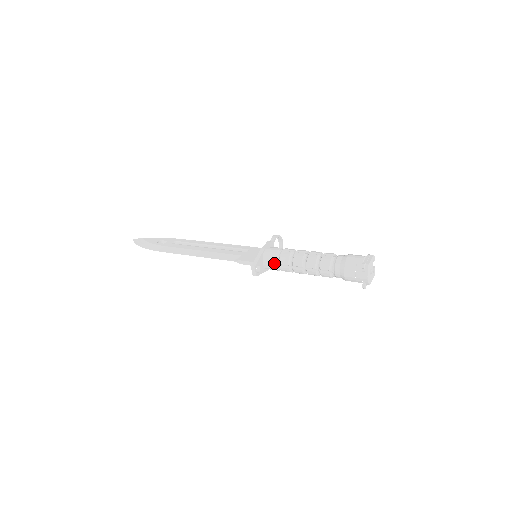
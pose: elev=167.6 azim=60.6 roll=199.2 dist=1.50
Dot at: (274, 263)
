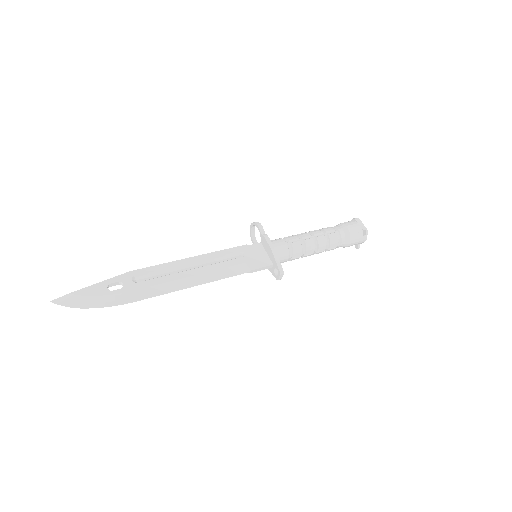
Dot at: (288, 258)
